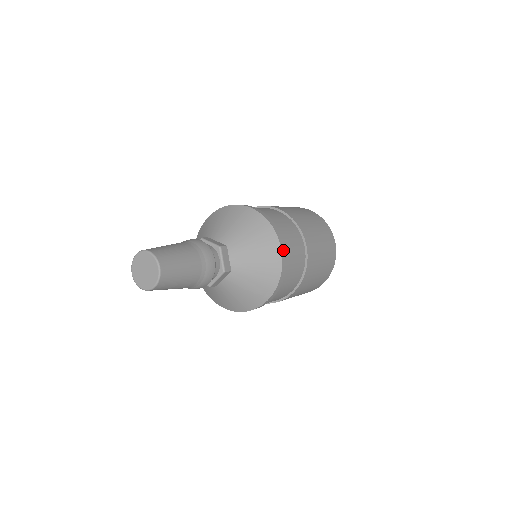
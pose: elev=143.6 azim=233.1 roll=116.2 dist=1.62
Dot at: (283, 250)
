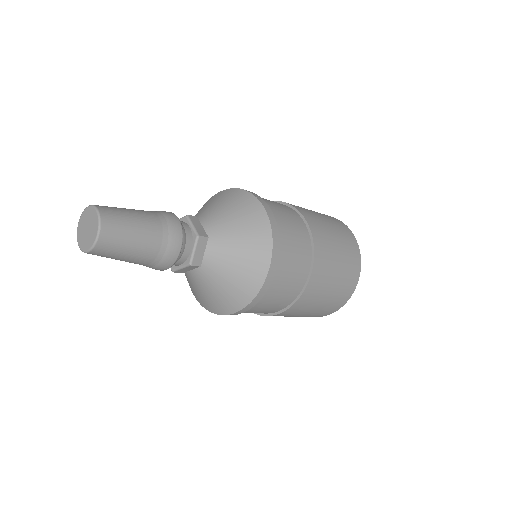
Dot at: (271, 270)
